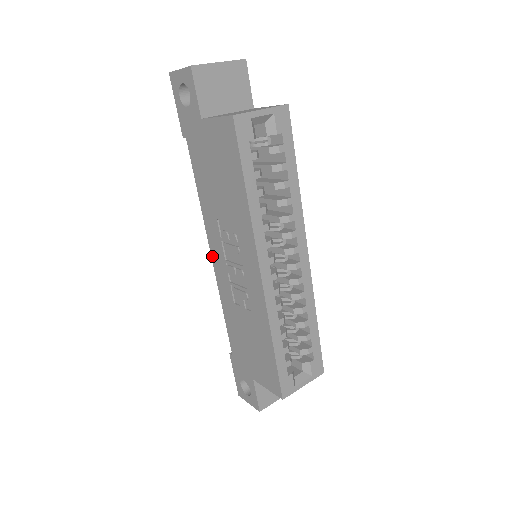
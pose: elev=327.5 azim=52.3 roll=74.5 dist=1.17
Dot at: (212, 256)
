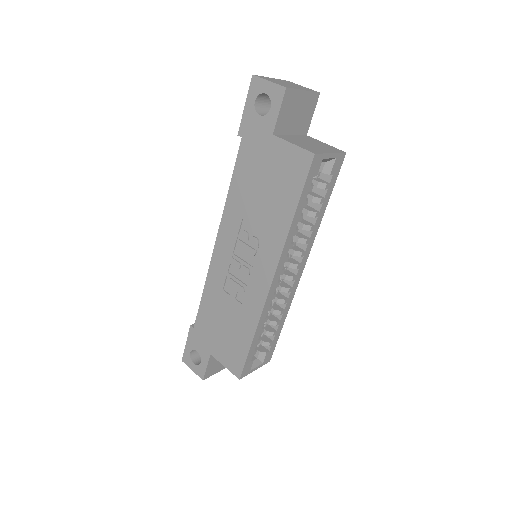
Dot at: (217, 243)
